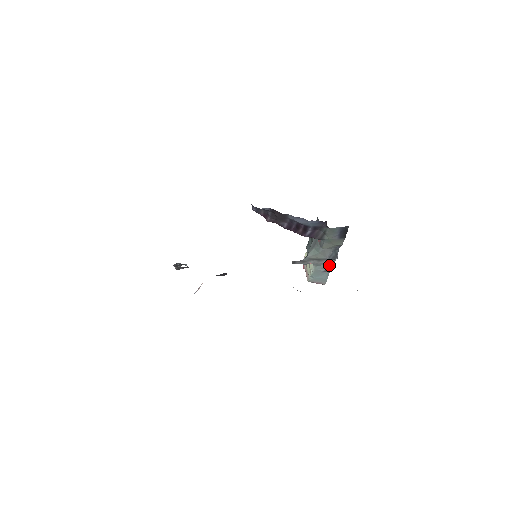
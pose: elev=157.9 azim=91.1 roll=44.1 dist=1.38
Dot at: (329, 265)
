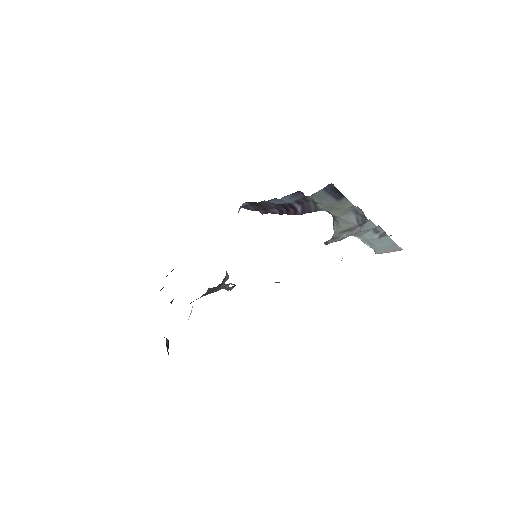
Dot at: (377, 229)
